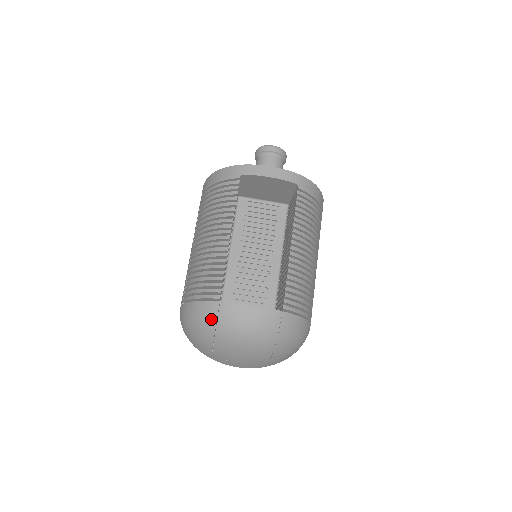
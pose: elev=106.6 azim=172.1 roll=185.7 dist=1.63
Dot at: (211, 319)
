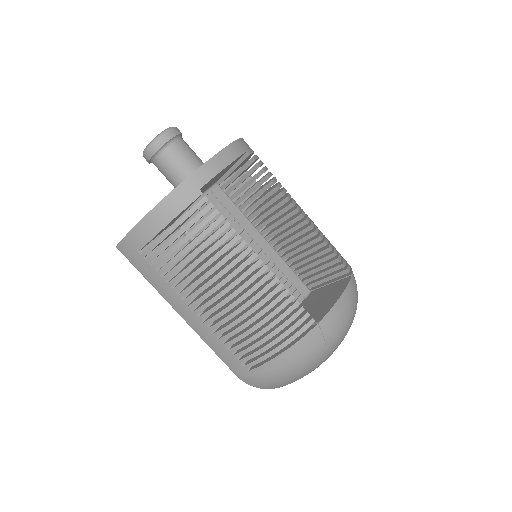
Dot at: (318, 346)
